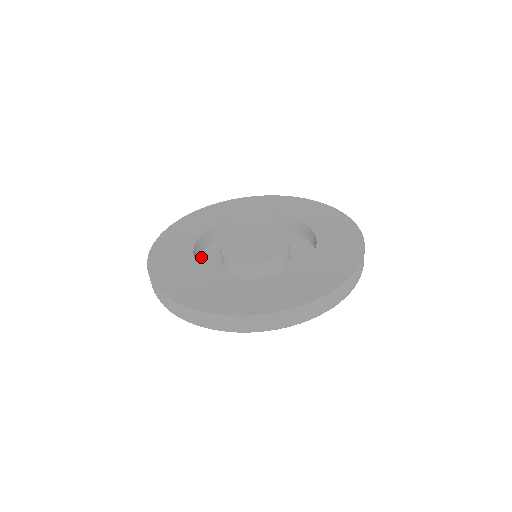
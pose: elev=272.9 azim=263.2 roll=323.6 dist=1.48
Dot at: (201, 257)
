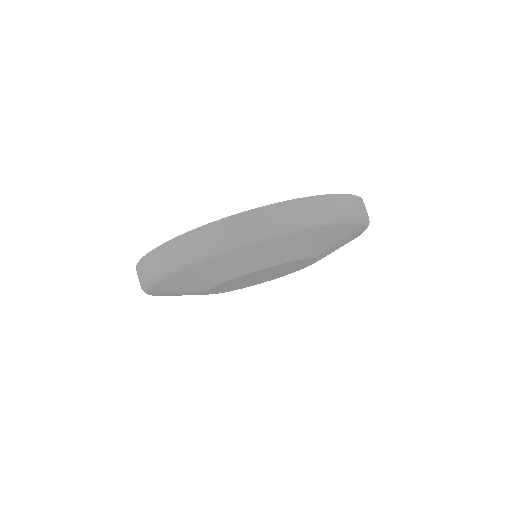
Dot at: occluded
